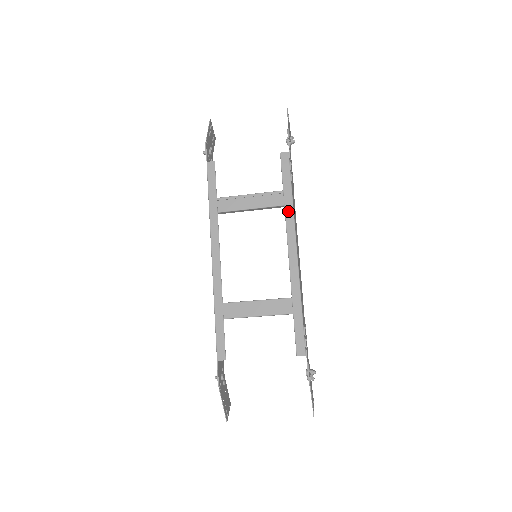
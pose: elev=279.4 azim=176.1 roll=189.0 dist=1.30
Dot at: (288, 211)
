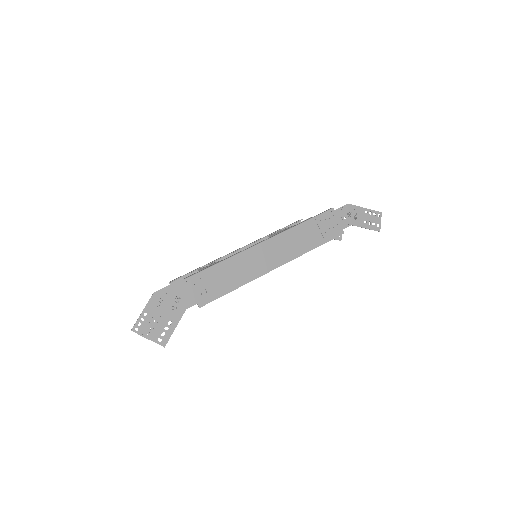
Dot at: (291, 227)
